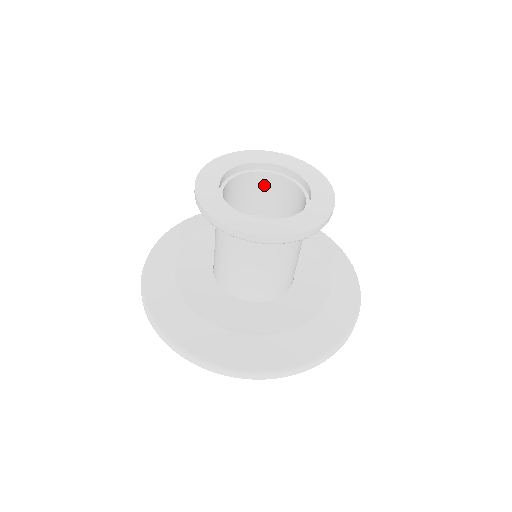
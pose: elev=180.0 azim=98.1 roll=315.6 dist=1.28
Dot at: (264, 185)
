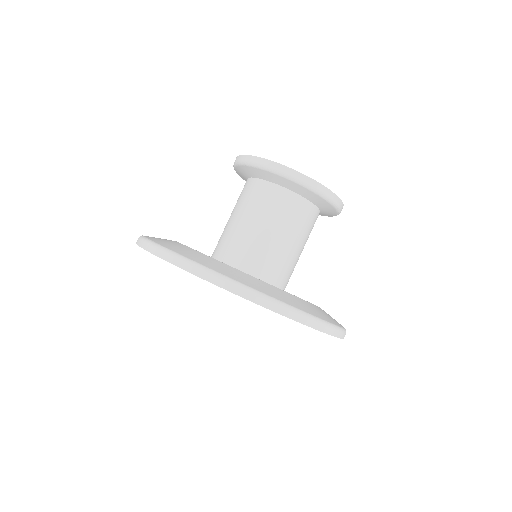
Dot at: occluded
